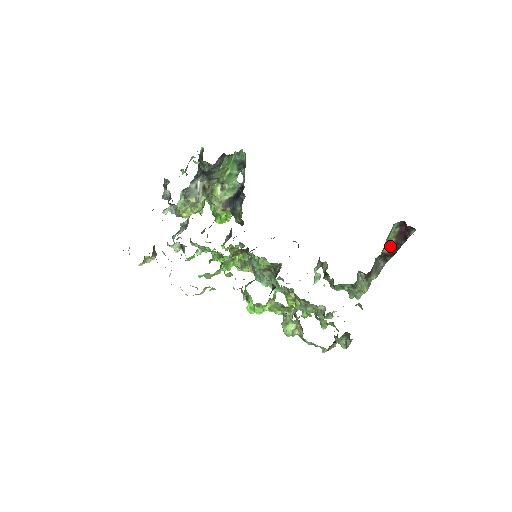
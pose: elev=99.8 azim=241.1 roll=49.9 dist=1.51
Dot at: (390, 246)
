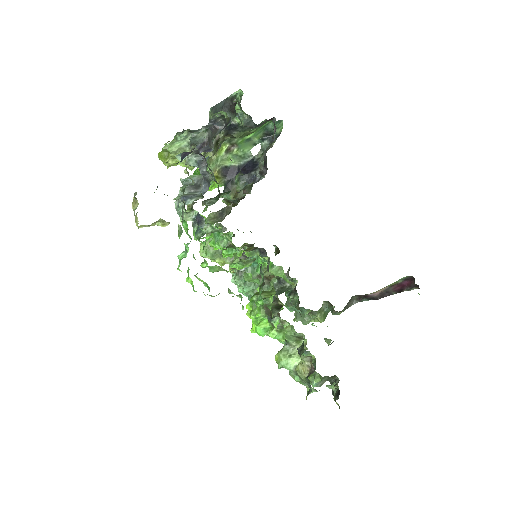
Dot at: (378, 291)
